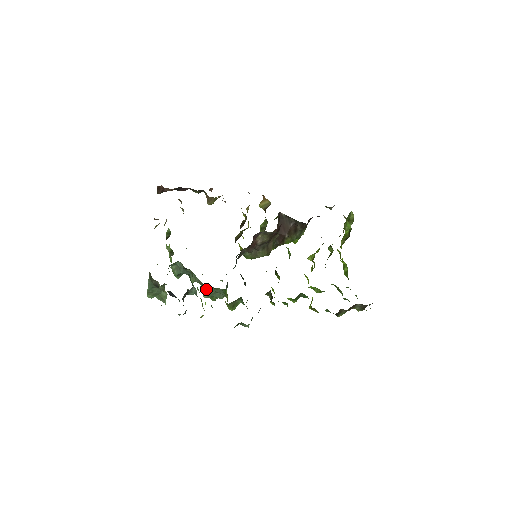
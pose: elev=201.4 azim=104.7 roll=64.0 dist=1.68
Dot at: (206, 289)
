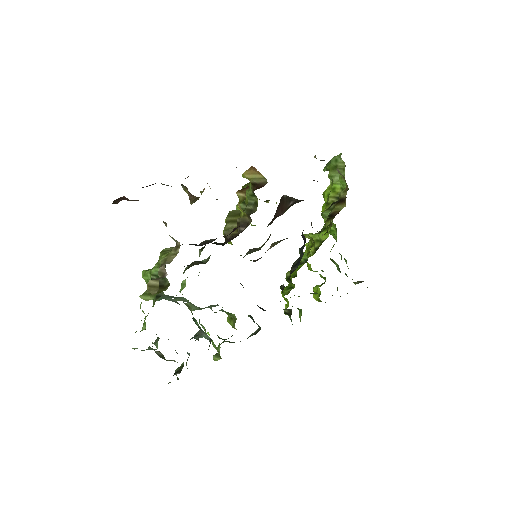
Dot at: (198, 308)
